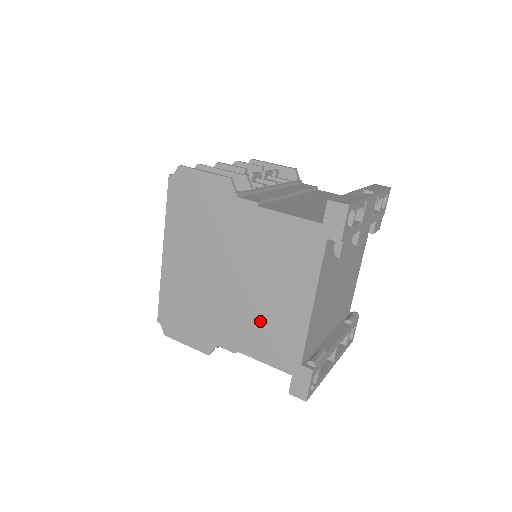
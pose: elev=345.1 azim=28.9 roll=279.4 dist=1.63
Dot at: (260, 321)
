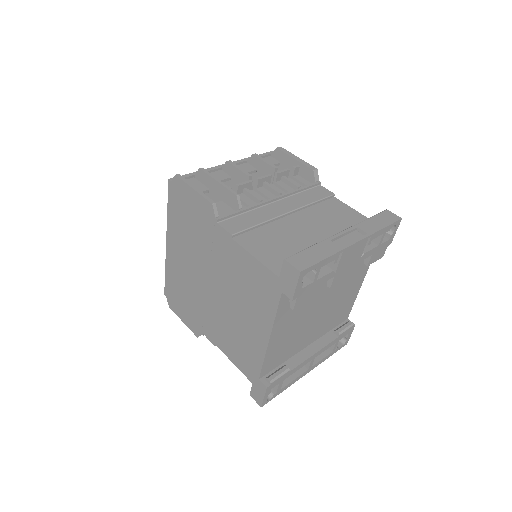
Dot at: (232, 331)
